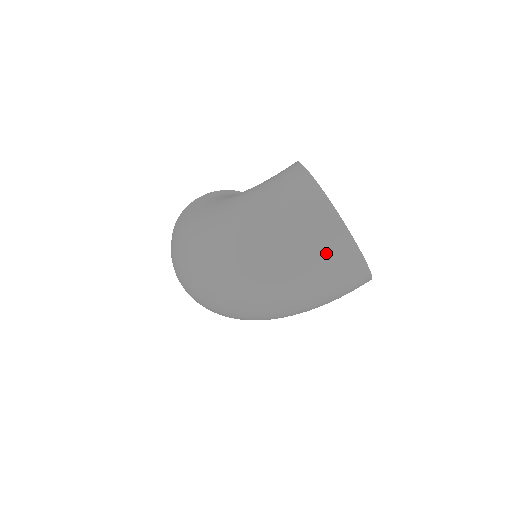
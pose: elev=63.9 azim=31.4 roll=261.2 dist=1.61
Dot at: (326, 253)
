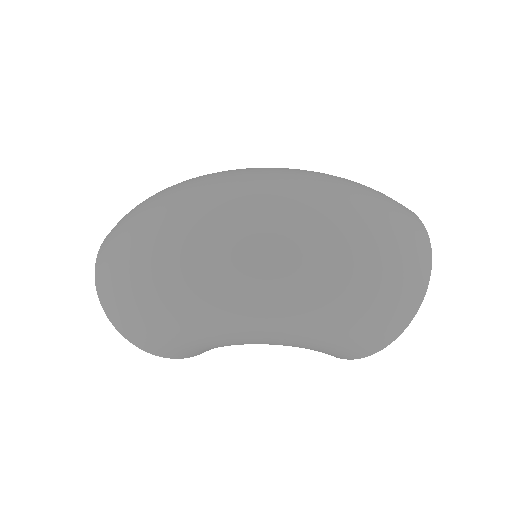
Dot at: (406, 222)
